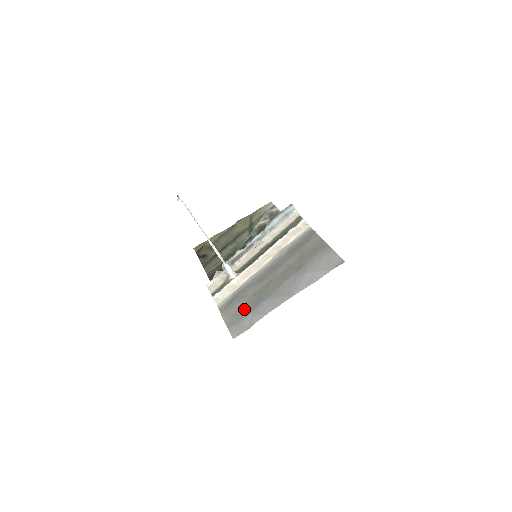
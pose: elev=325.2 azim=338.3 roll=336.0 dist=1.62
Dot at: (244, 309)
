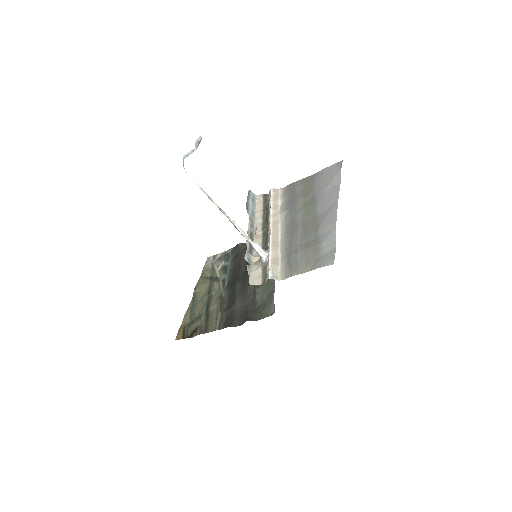
Dot at: (310, 249)
